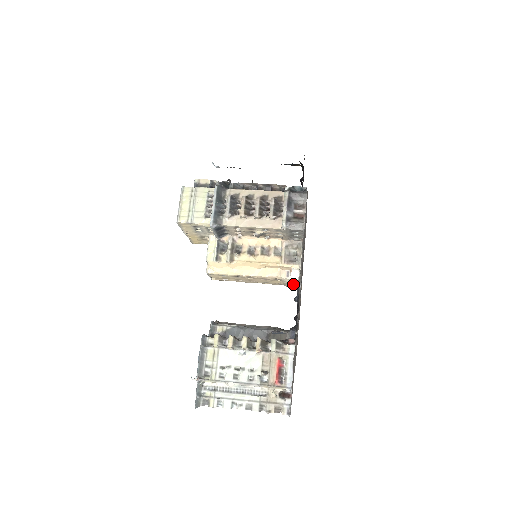
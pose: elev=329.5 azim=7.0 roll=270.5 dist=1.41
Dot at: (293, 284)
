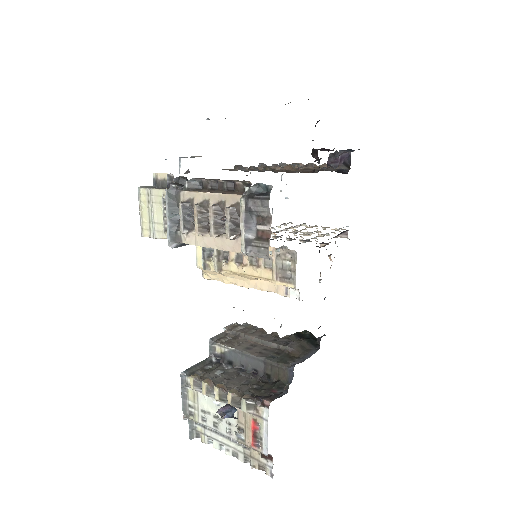
Dot at: occluded
